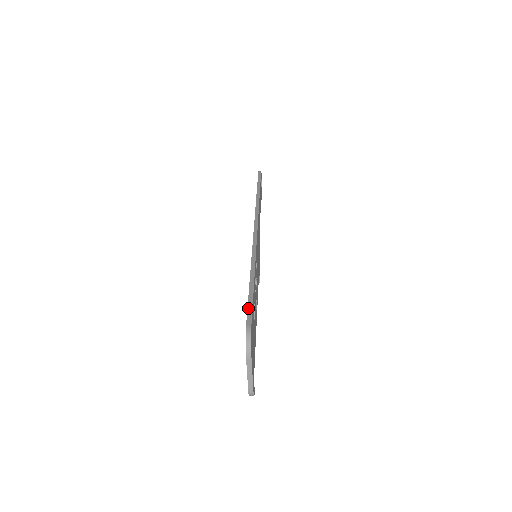
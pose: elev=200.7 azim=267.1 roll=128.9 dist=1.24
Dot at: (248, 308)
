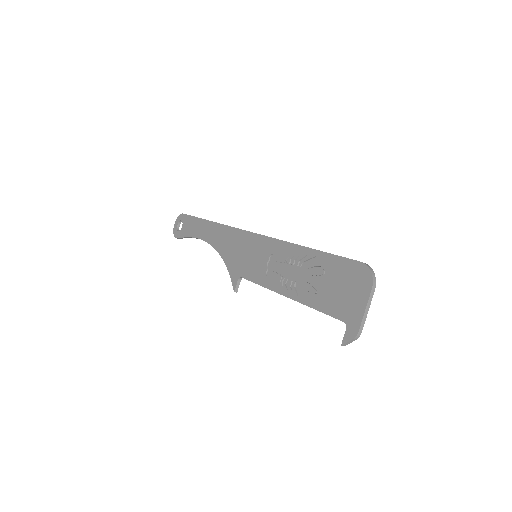
Dot at: (344, 257)
